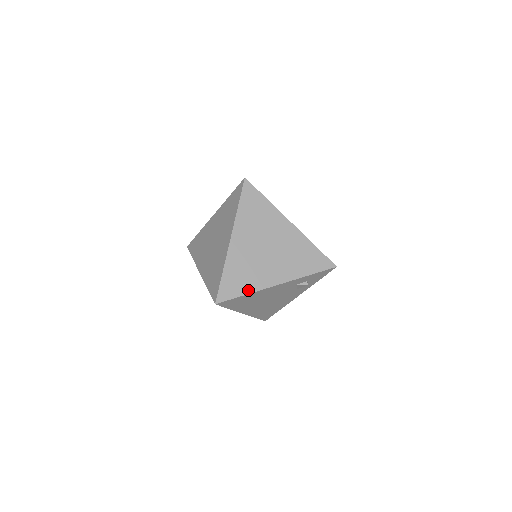
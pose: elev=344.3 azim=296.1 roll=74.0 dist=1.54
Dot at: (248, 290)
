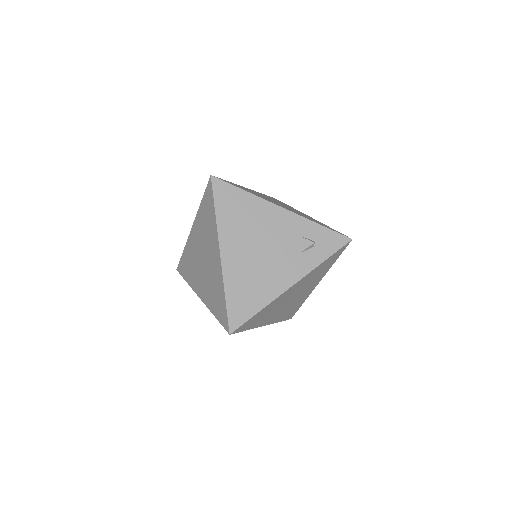
Dot at: (249, 192)
